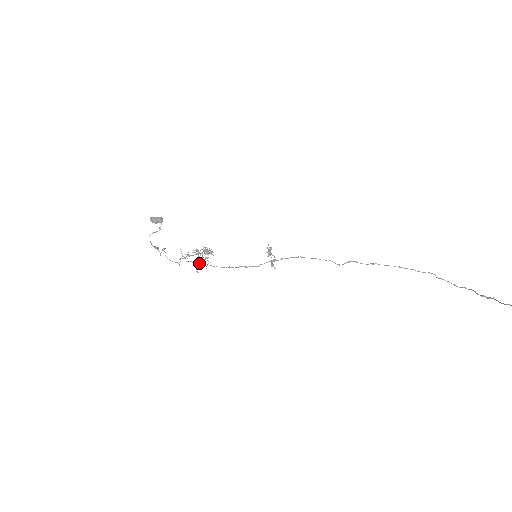
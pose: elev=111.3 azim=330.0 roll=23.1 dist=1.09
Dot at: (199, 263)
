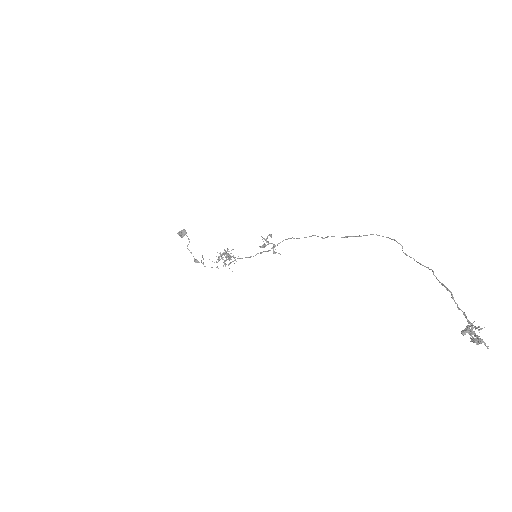
Dot at: (230, 259)
